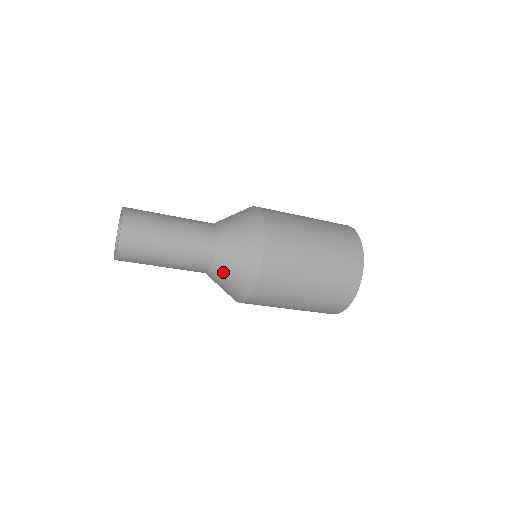
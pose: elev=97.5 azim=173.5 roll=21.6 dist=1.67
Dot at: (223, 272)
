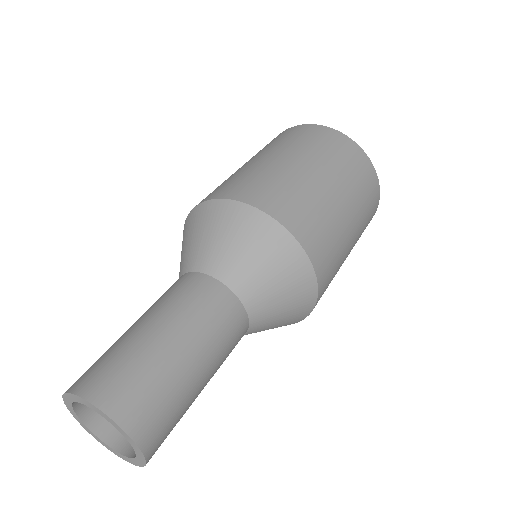
Dot at: (268, 321)
